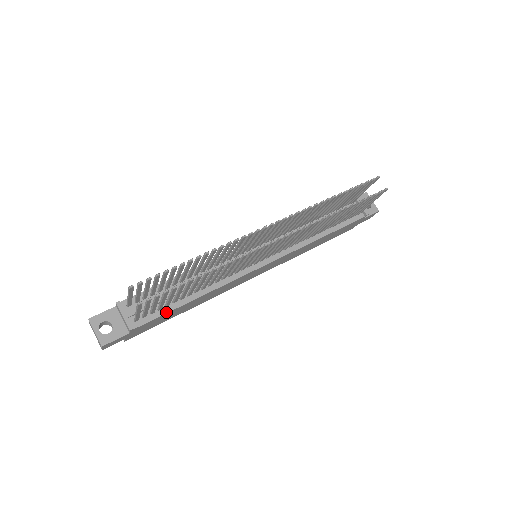
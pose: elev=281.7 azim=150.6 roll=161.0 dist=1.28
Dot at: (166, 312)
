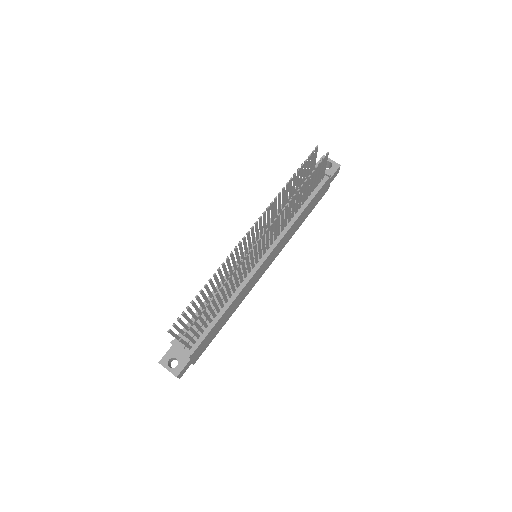
Dot at: (208, 332)
